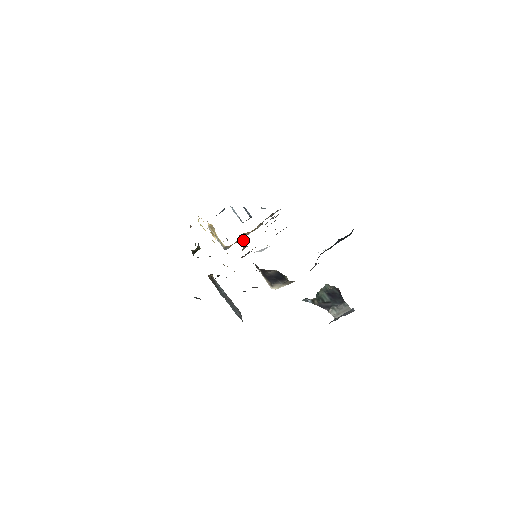
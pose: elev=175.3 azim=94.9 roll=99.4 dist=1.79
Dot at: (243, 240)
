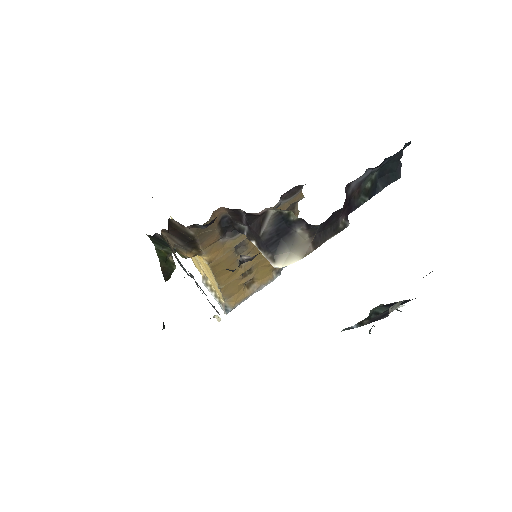
Dot at: occluded
